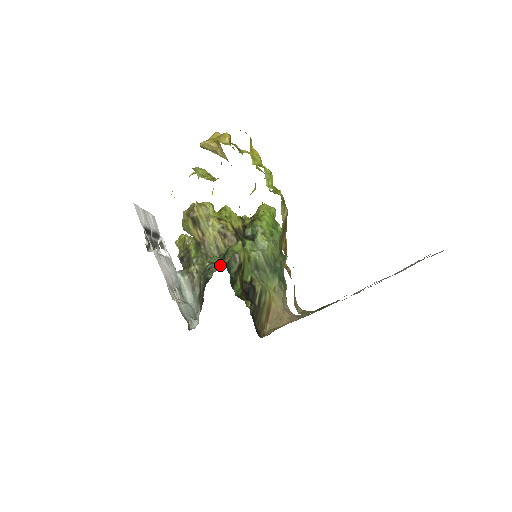
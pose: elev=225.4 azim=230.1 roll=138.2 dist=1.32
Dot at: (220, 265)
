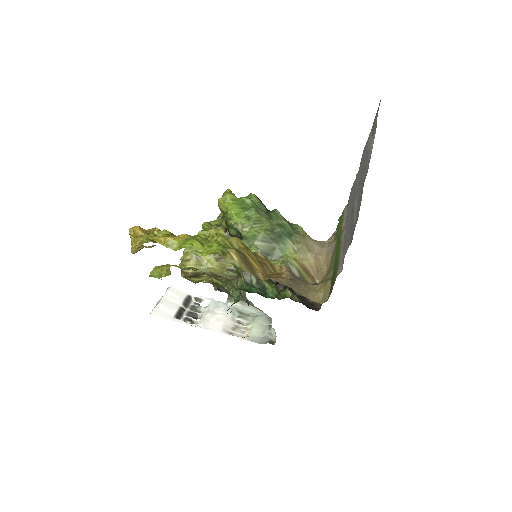
Dot at: occluded
